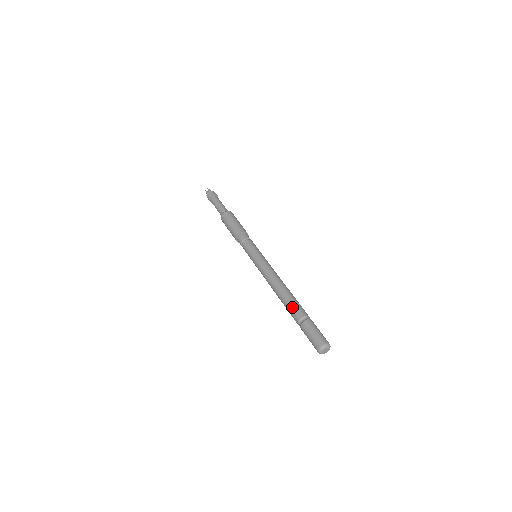
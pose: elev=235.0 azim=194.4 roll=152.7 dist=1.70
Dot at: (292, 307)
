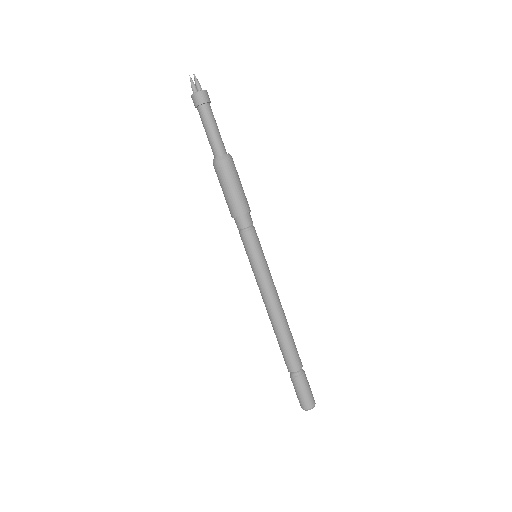
Dot at: (289, 355)
